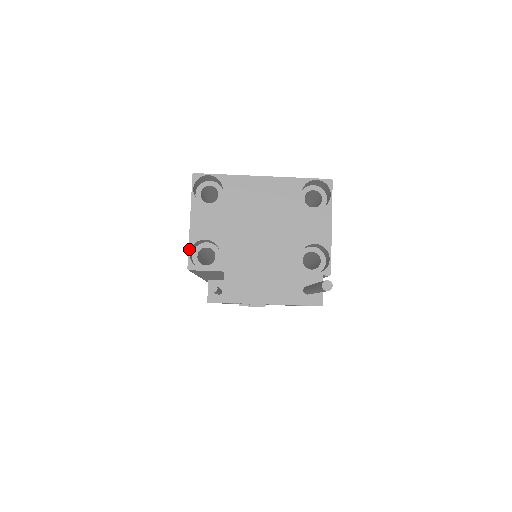
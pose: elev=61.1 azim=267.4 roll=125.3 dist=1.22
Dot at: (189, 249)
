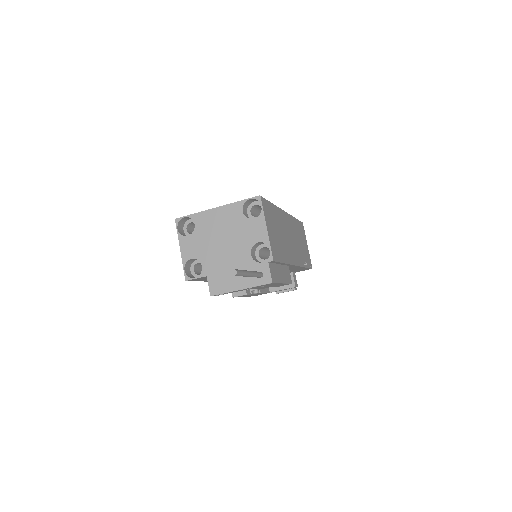
Dot at: (183, 268)
